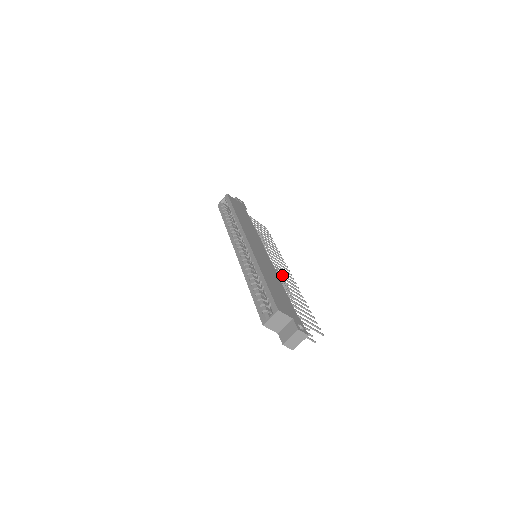
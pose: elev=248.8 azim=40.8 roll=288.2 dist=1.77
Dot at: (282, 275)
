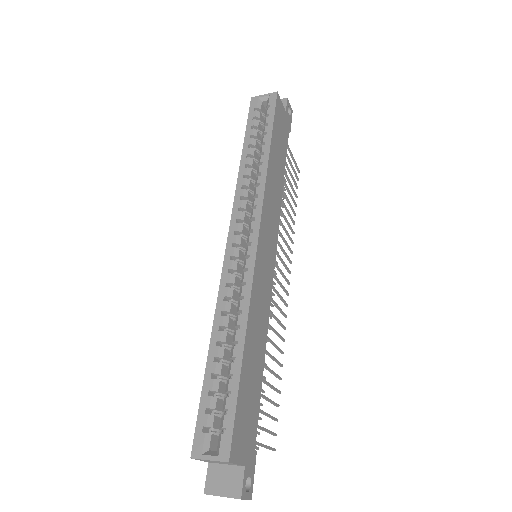
Dot at: (275, 305)
